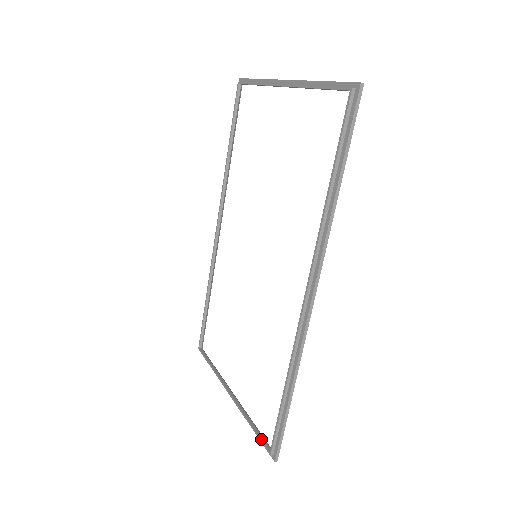
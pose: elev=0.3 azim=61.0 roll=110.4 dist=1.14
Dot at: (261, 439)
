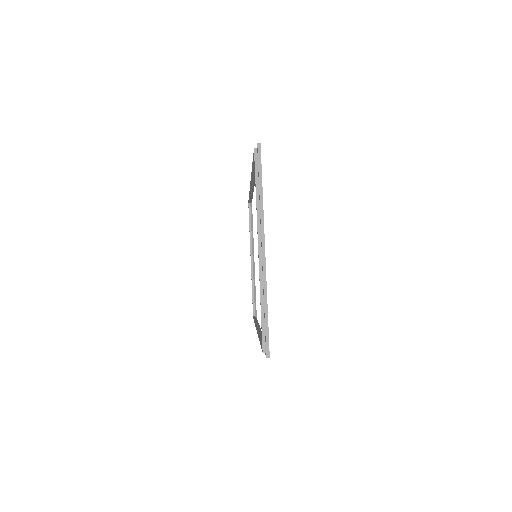
Dot at: (253, 306)
